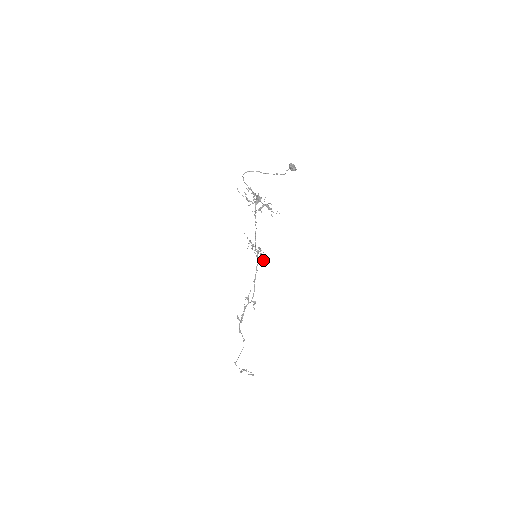
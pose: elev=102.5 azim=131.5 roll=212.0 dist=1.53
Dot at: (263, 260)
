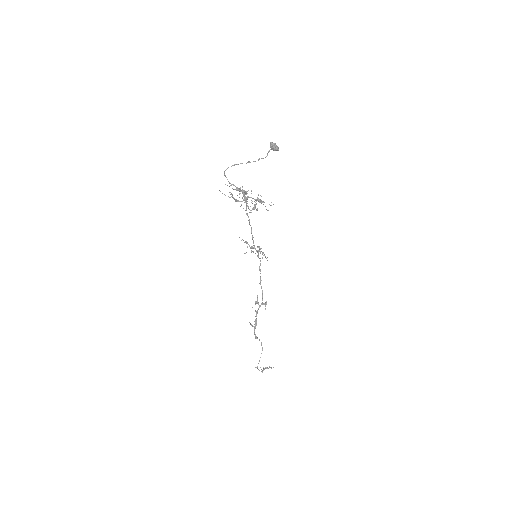
Dot at: occluded
